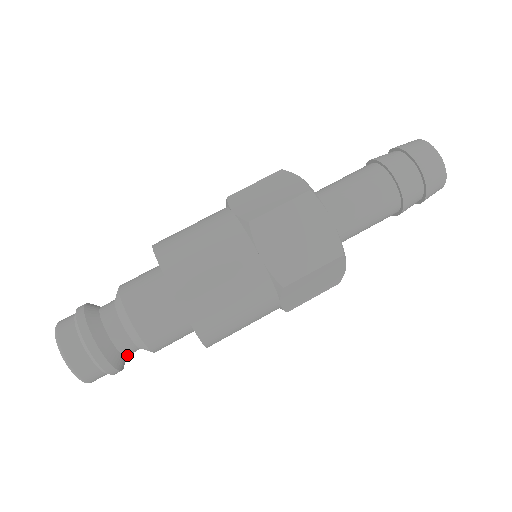
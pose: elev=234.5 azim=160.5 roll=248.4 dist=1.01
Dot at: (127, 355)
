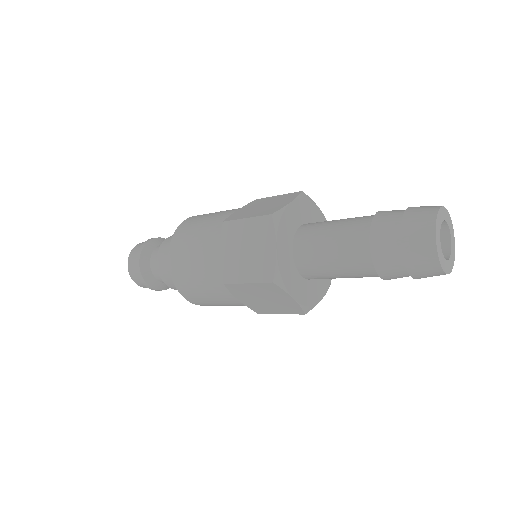
Dot at: occluded
